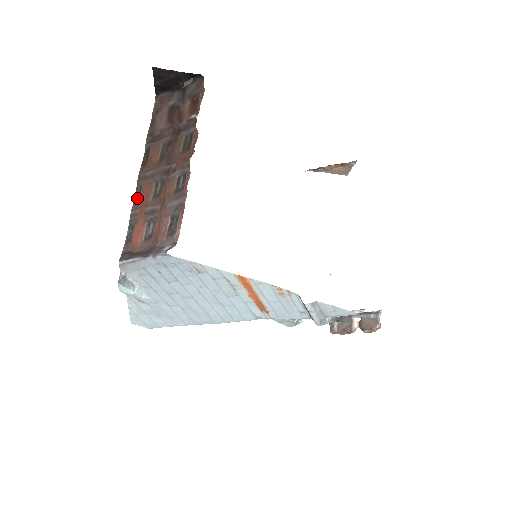
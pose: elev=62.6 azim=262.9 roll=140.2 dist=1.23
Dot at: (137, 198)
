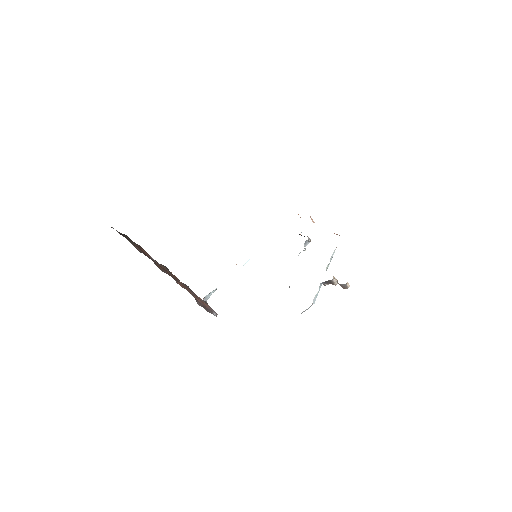
Dot at: occluded
